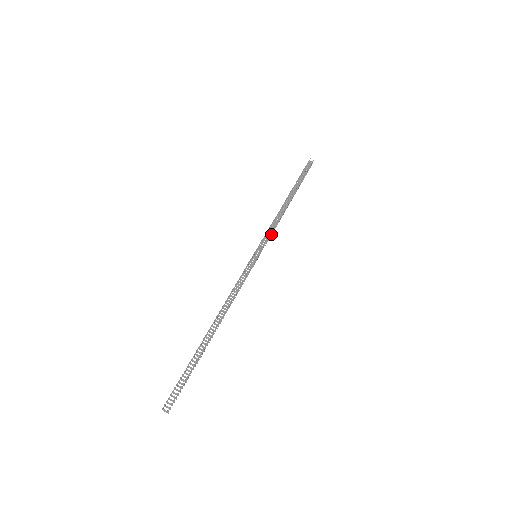
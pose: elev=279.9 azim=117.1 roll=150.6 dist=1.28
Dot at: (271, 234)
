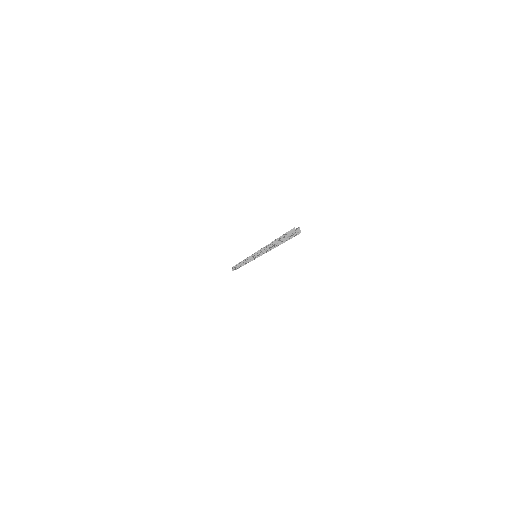
Dot at: (252, 260)
